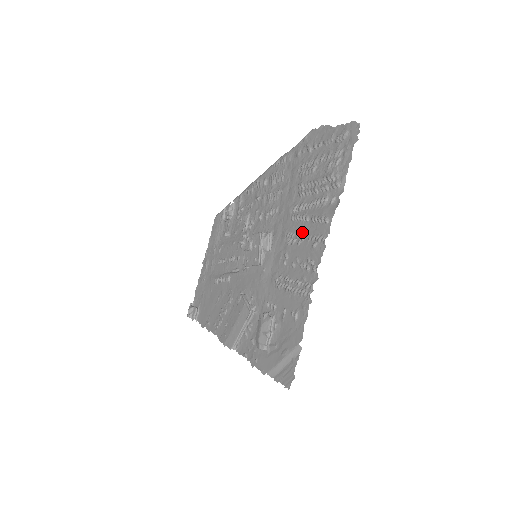
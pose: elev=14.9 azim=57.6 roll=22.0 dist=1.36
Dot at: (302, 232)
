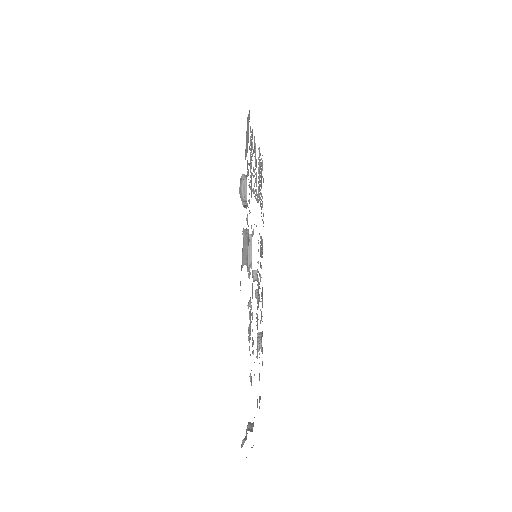
Dot at: occluded
